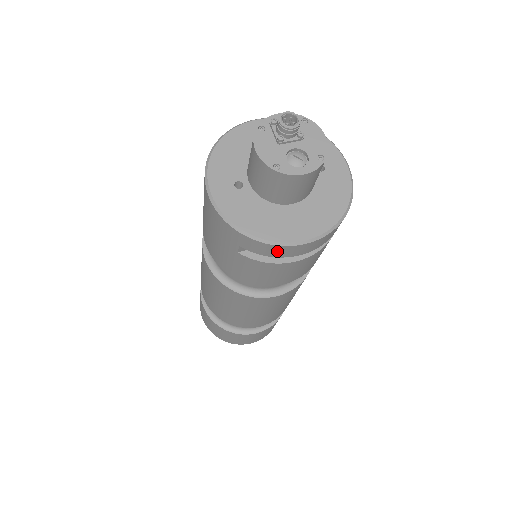
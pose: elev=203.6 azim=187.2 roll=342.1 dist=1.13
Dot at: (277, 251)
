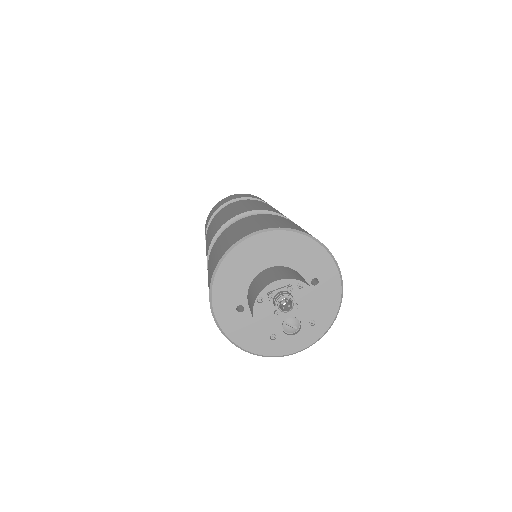
Dot at: occluded
